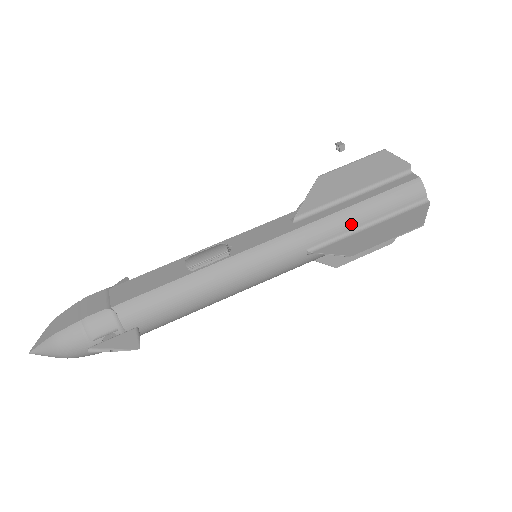
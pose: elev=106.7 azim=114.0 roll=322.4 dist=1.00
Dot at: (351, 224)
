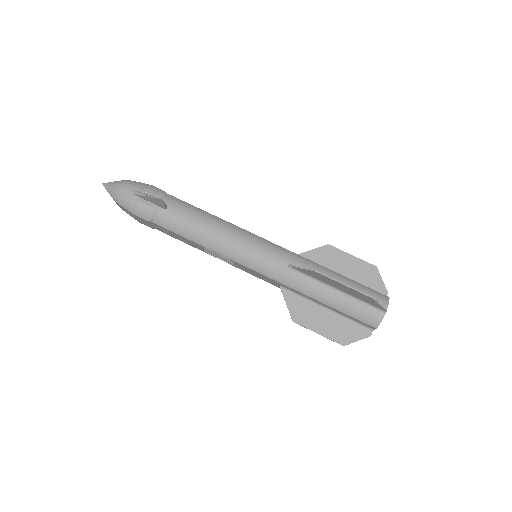
Dot at: occluded
